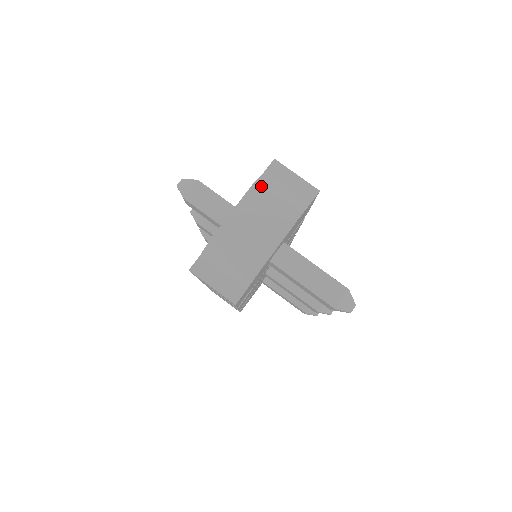
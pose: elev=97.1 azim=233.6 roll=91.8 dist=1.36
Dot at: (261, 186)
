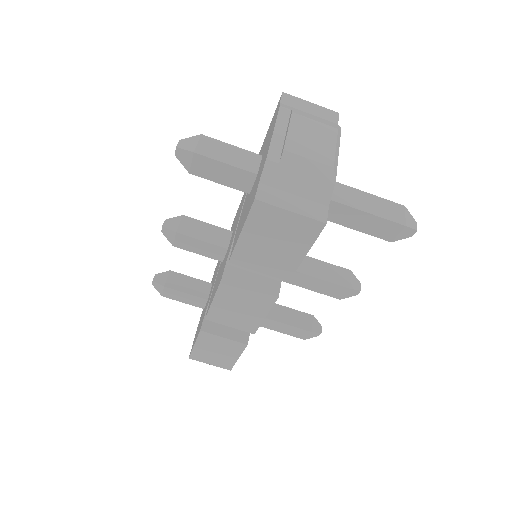
Dot at: (288, 108)
